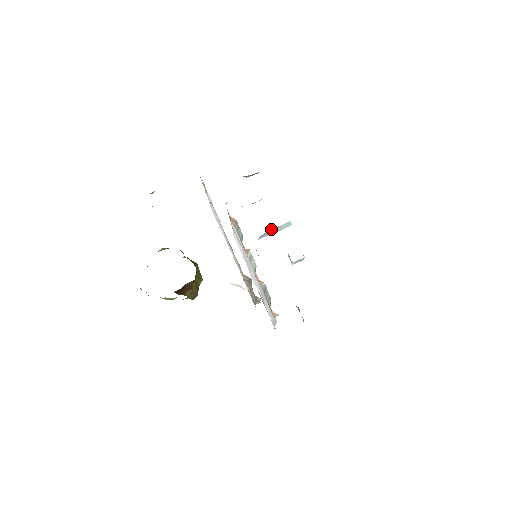
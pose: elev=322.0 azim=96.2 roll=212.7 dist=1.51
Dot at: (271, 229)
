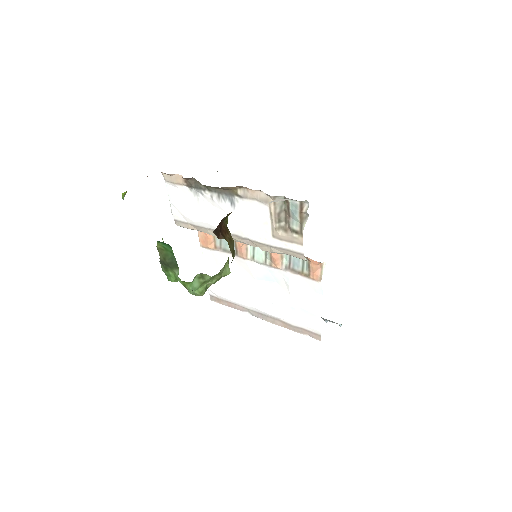
Dot at: occluded
